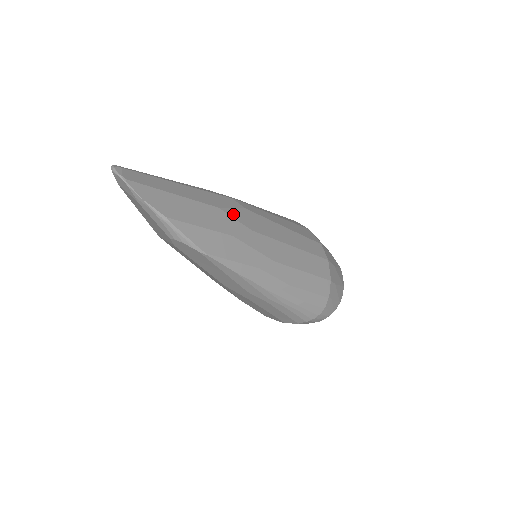
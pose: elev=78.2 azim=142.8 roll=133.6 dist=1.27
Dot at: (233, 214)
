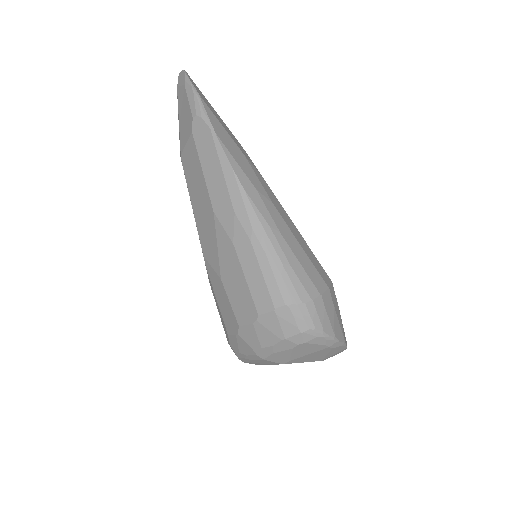
Dot at: occluded
